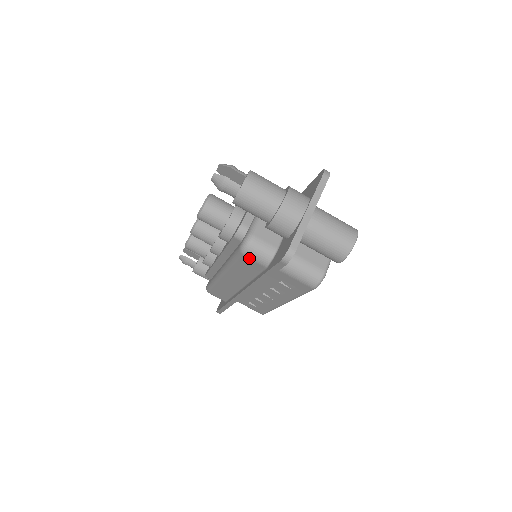
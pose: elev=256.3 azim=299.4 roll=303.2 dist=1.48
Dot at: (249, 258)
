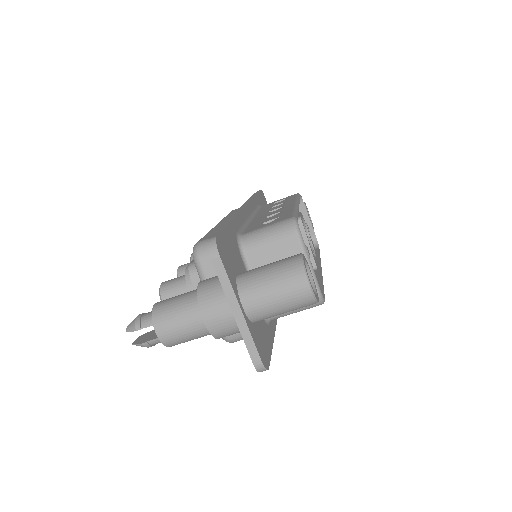
Dot at: occluded
